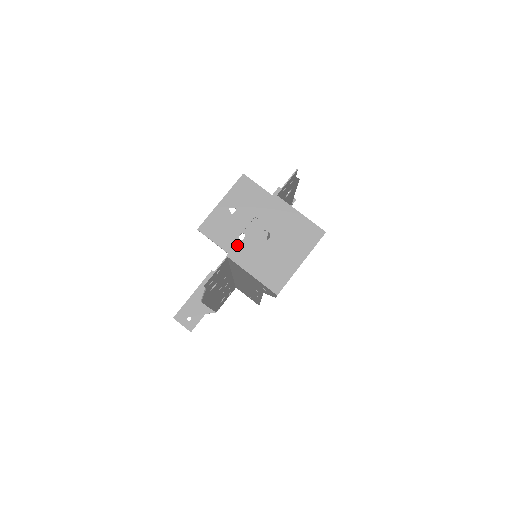
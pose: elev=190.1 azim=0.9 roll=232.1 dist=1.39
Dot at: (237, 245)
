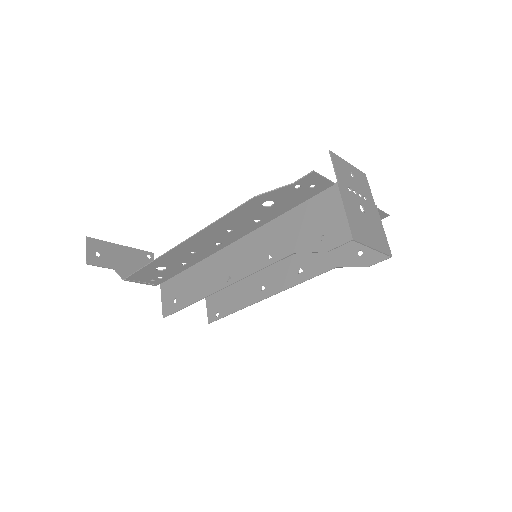
Dot at: (346, 188)
